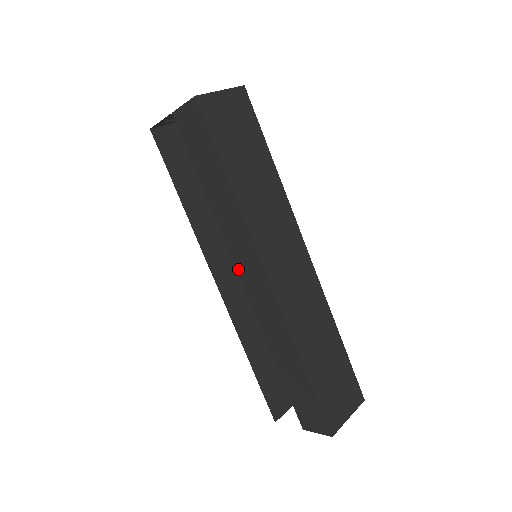
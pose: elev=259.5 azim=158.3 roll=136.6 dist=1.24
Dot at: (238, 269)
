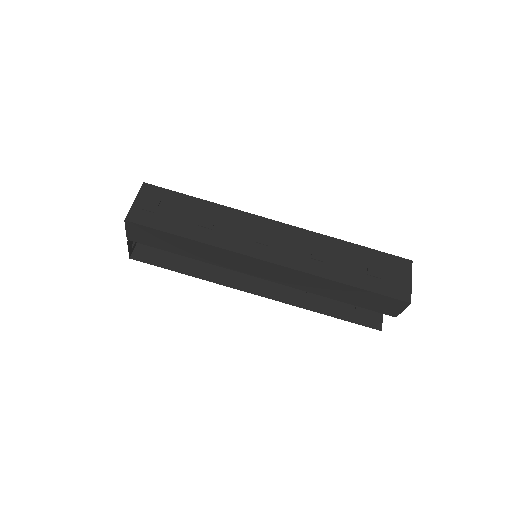
Dot at: (252, 275)
